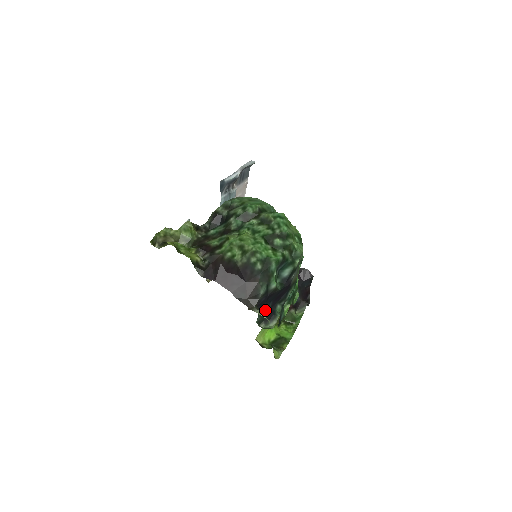
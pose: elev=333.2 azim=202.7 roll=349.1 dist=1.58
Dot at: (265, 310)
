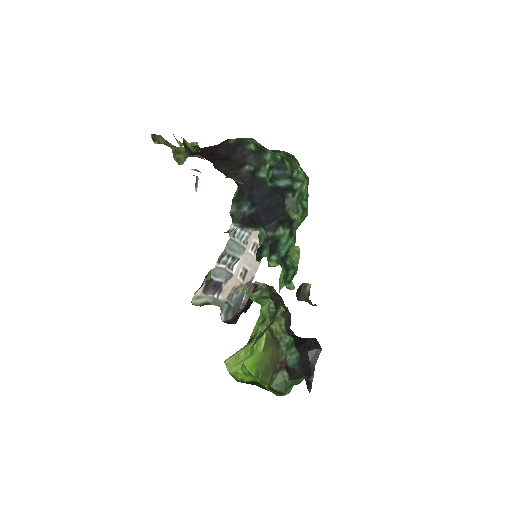
Dot at: (245, 204)
